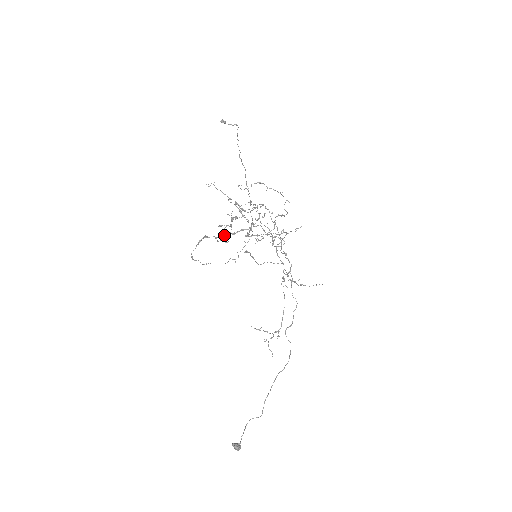
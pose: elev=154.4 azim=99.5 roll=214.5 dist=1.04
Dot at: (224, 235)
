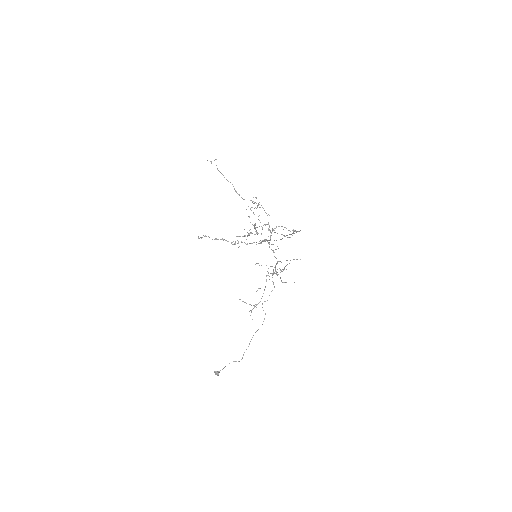
Dot at: (238, 242)
